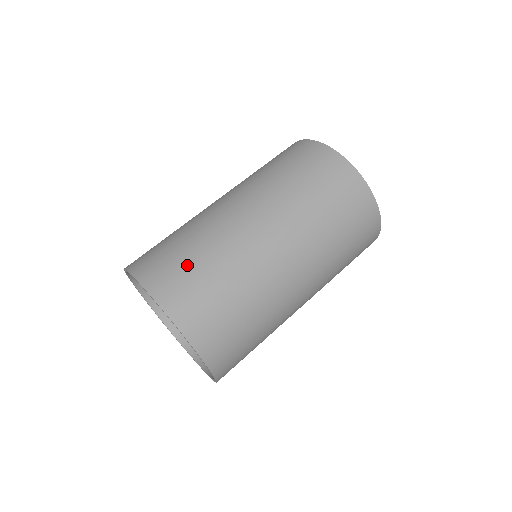
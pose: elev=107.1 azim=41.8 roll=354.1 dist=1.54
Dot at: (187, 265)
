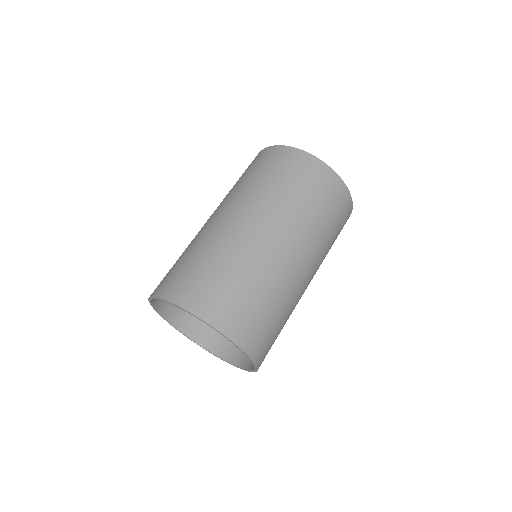
Dot at: (241, 297)
